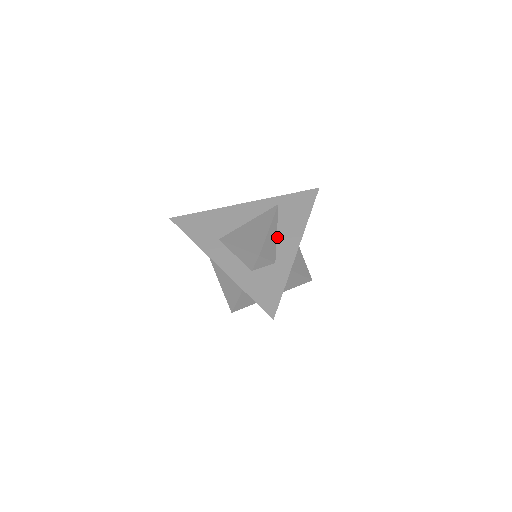
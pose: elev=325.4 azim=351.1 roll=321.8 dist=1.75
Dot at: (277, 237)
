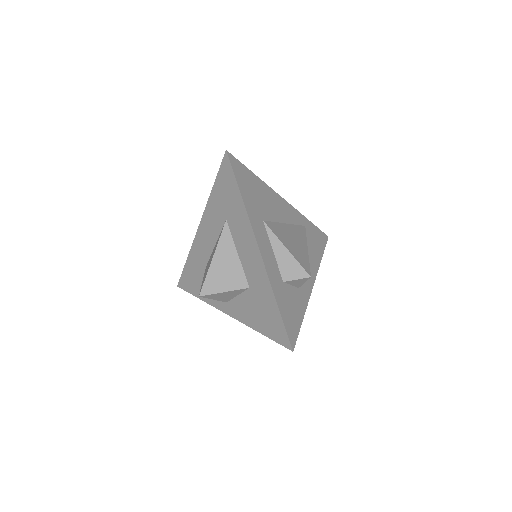
Dot at: occluded
